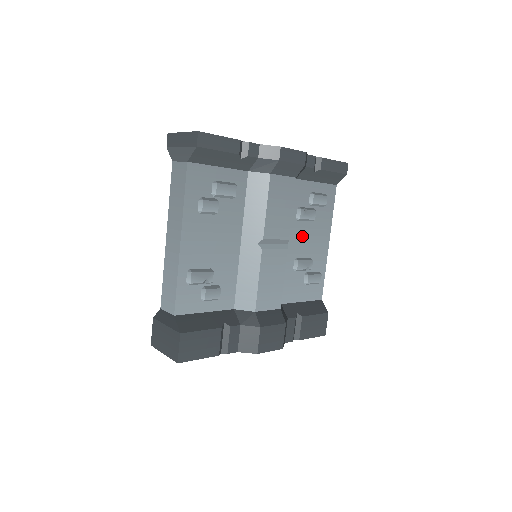
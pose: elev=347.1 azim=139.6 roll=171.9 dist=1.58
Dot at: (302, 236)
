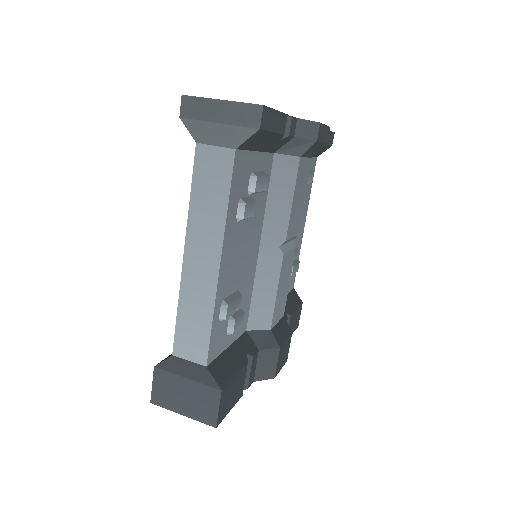
Dot at: occluded
